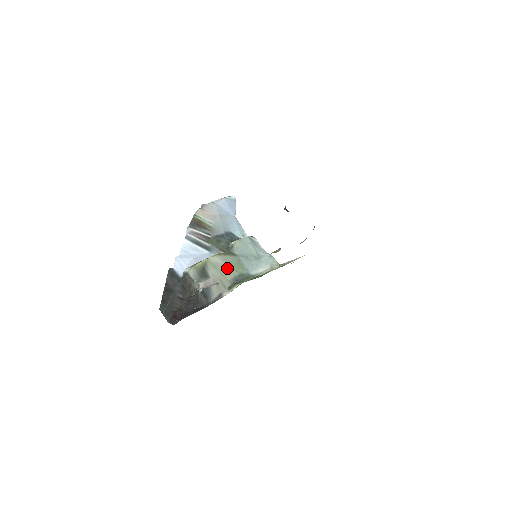
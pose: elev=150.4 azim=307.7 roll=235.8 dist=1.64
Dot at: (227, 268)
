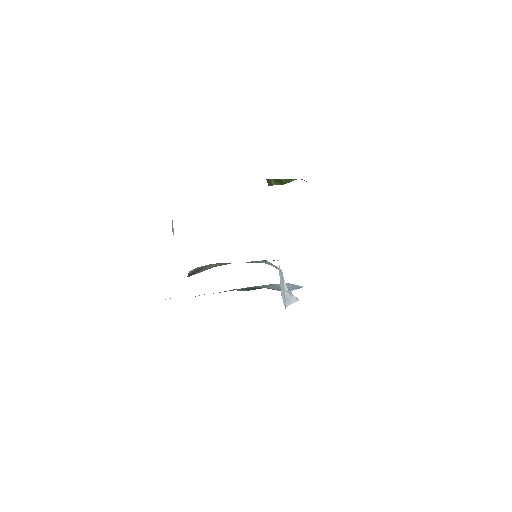
Dot at: occluded
